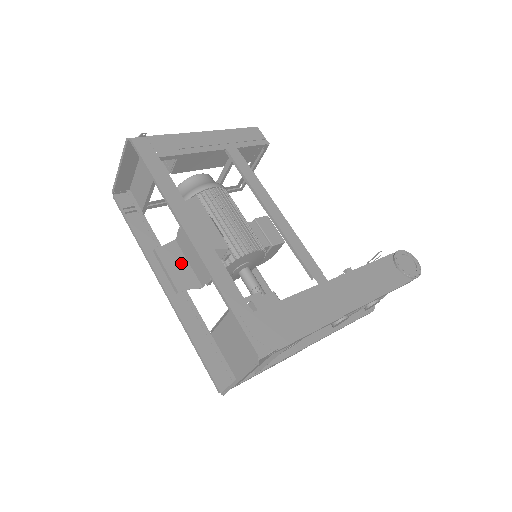
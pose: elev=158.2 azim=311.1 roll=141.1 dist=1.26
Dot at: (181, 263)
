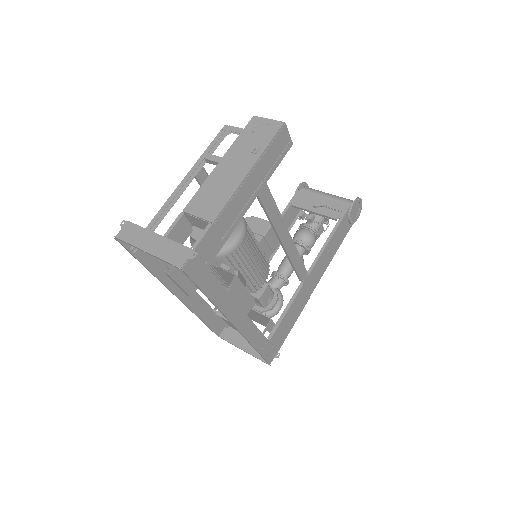
Dot at: occluded
